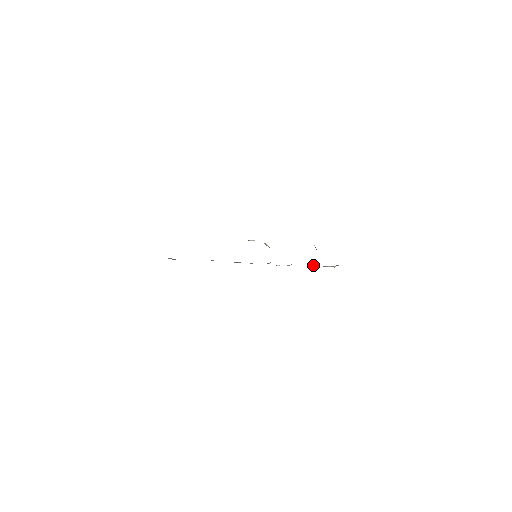
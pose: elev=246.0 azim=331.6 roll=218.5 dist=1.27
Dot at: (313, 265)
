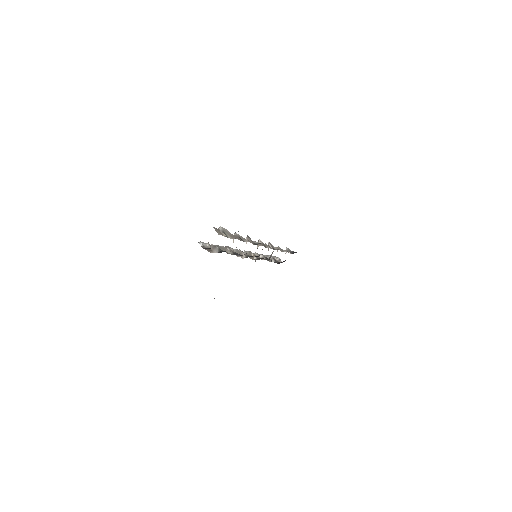
Dot at: (271, 257)
